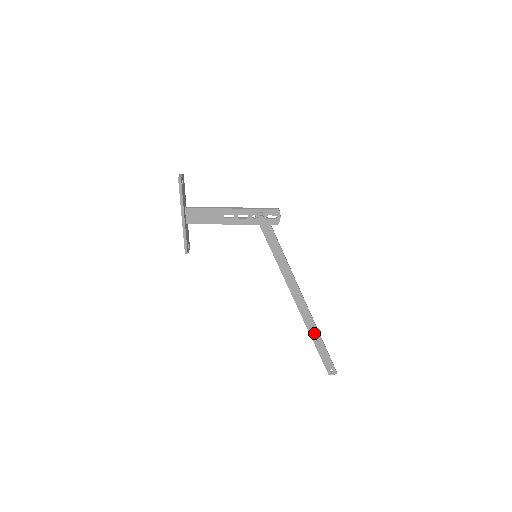
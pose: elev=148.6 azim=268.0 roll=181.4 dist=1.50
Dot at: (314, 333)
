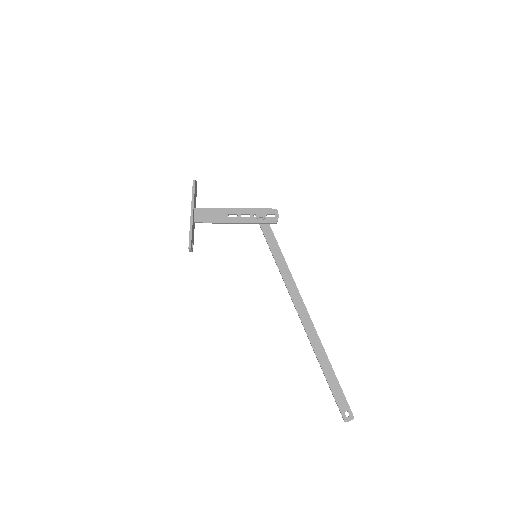
Dot at: (320, 353)
